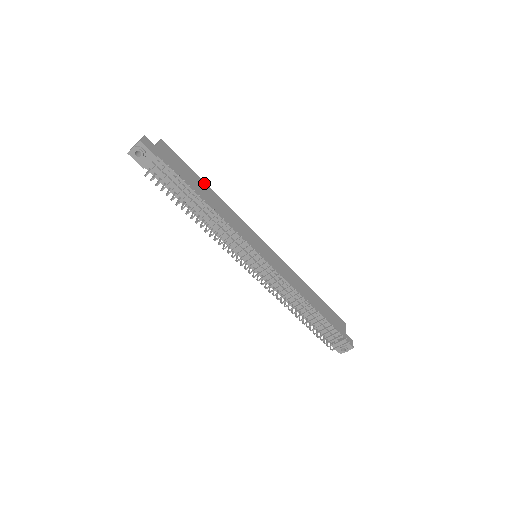
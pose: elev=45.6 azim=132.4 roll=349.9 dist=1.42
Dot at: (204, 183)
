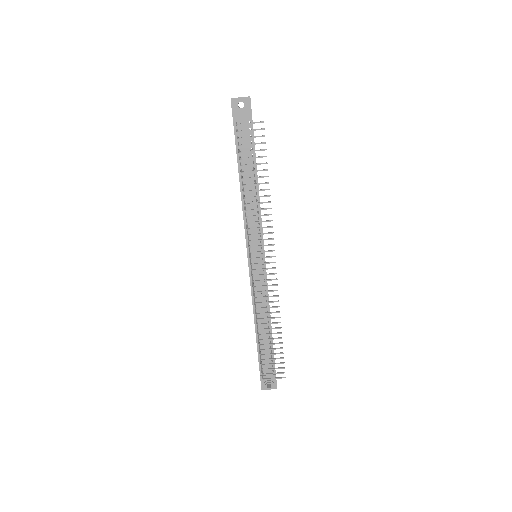
Dot at: occluded
